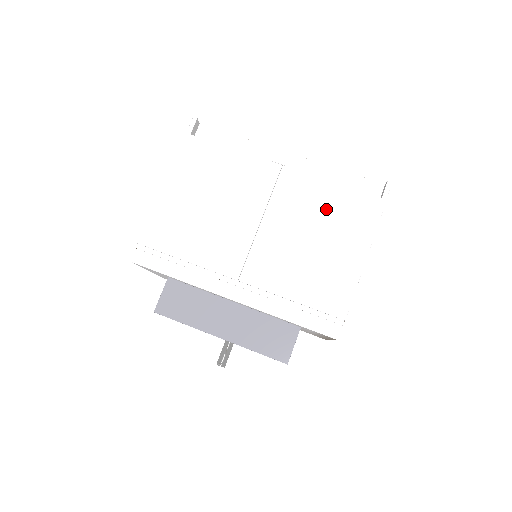
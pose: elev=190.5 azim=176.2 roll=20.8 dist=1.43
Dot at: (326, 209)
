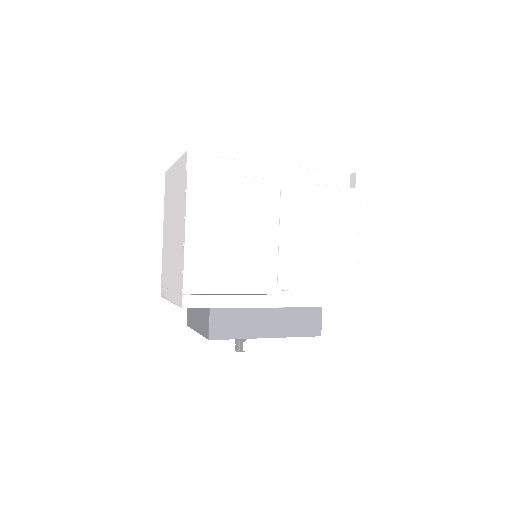
Dot at: (323, 210)
